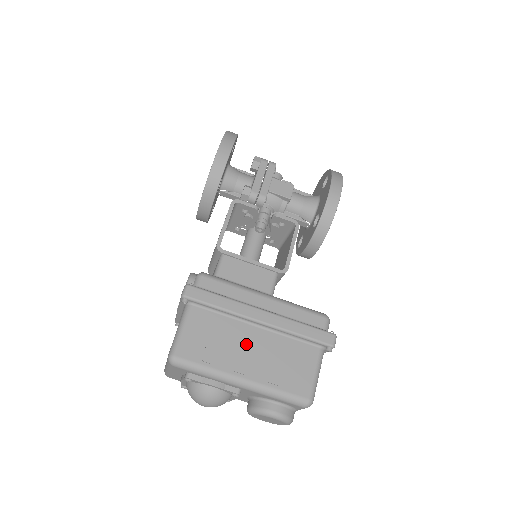
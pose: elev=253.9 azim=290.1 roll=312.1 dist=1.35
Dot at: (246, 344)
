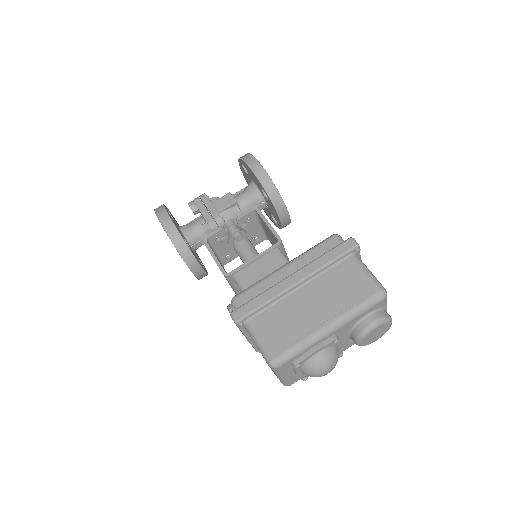
Dot at: (305, 305)
